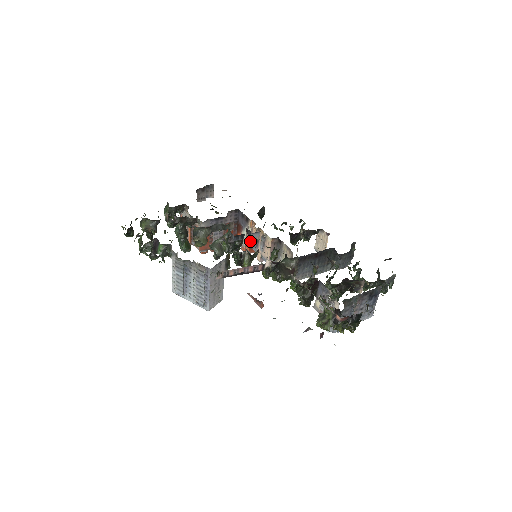
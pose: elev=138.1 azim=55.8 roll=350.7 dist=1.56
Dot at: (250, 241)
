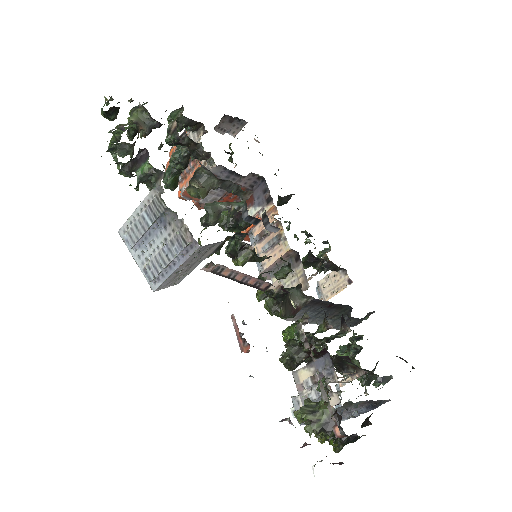
Dot at: (253, 226)
